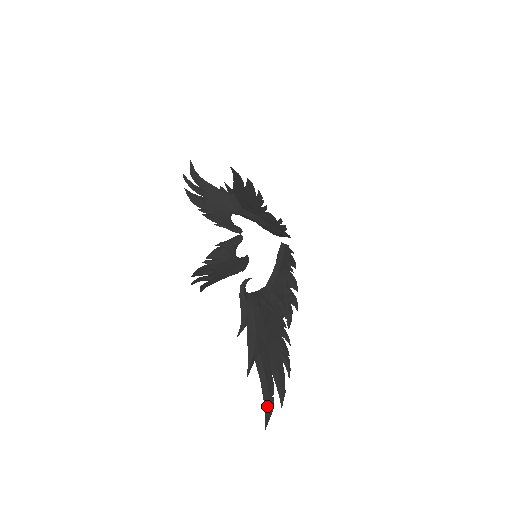
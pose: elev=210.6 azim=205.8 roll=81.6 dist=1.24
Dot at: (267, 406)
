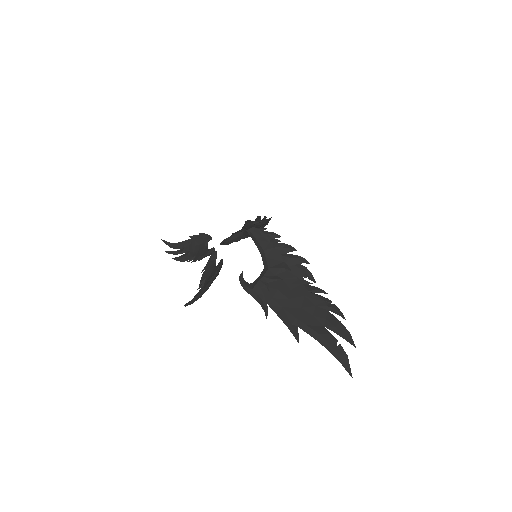
Dot at: (337, 355)
